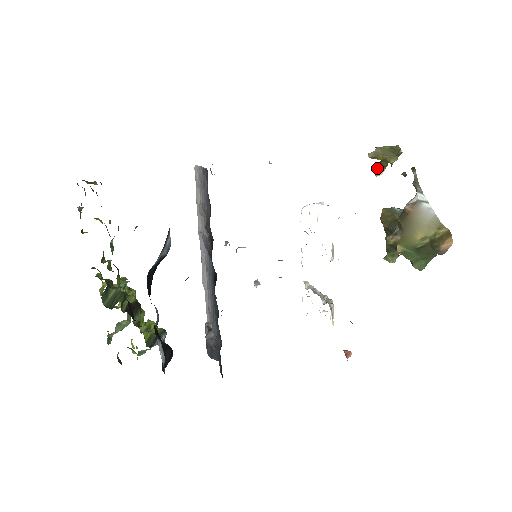
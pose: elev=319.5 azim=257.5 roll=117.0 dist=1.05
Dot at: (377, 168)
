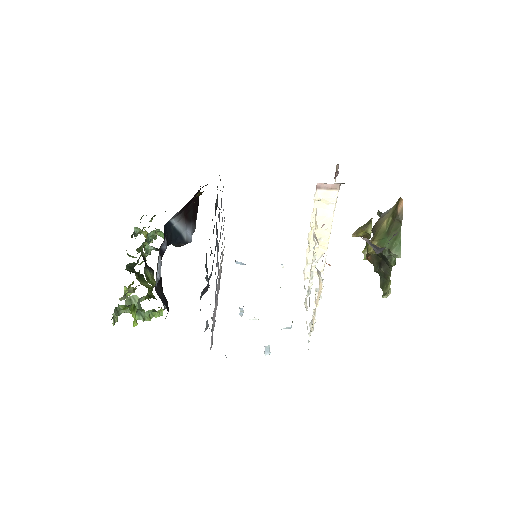
Dot at: (364, 250)
